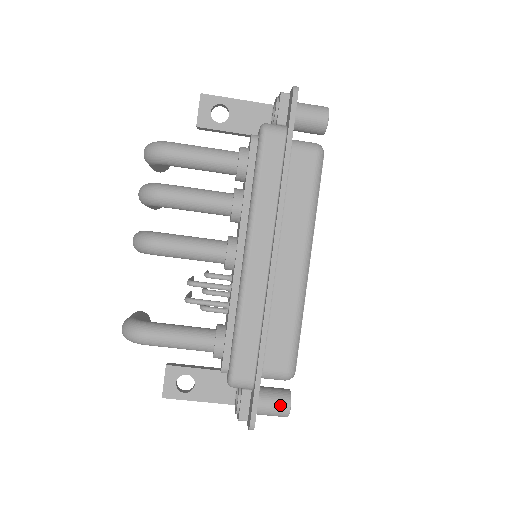
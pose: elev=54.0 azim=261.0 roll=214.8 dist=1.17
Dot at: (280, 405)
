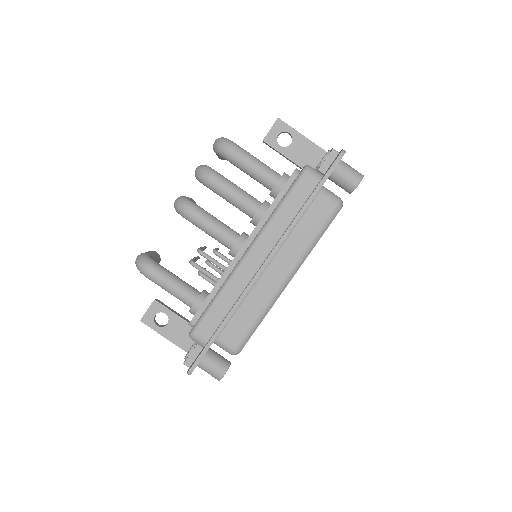
Dot at: (218, 369)
